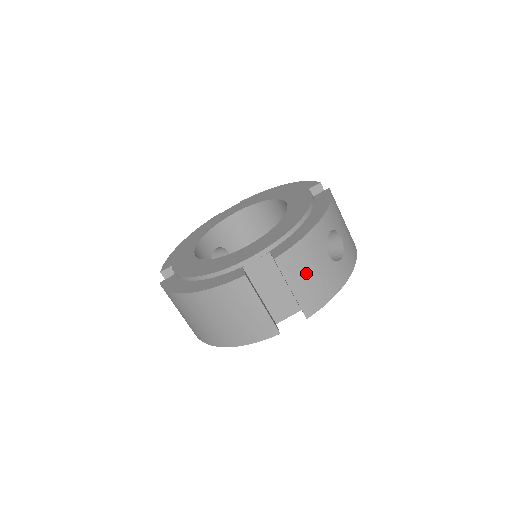
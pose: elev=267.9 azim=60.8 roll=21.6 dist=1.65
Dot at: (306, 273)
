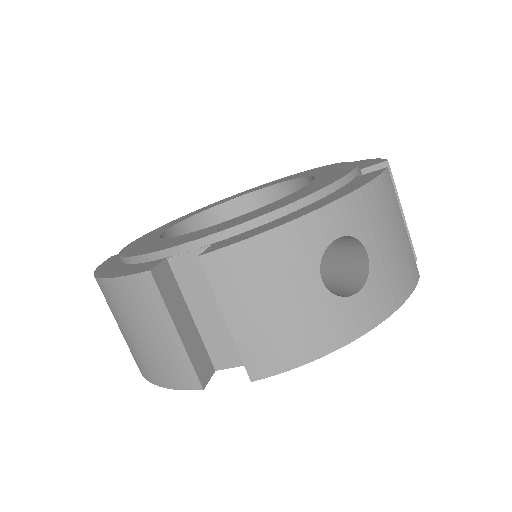
Dot at: (261, 299)
